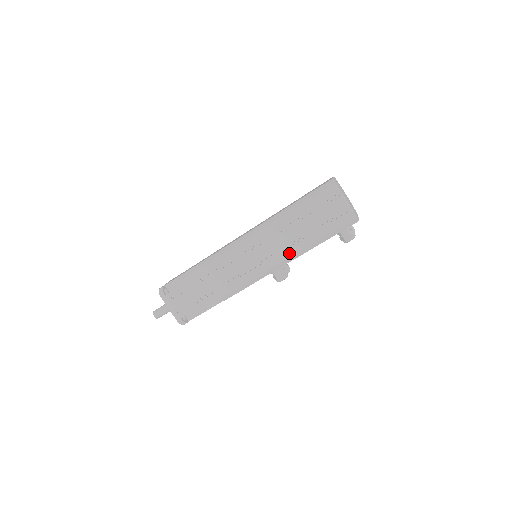
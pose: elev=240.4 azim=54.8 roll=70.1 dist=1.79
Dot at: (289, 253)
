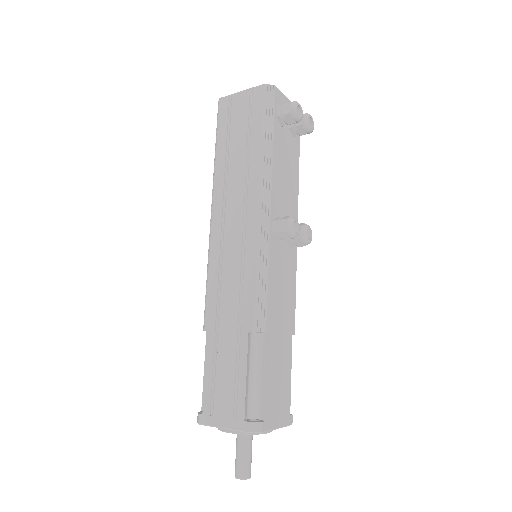
Dot at: (255, 190)
